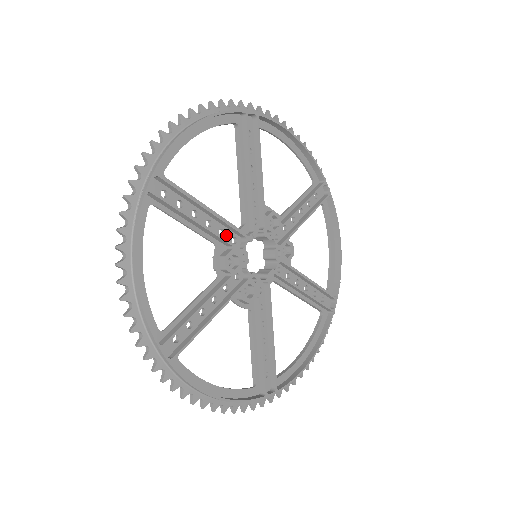
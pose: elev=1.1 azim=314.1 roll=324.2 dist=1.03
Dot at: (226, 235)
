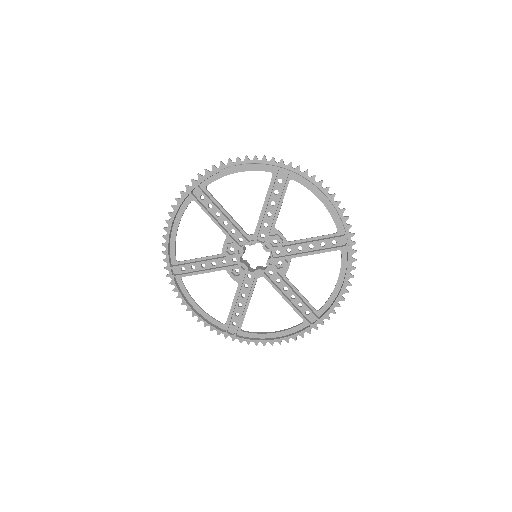
Dot at: (236, 234)
